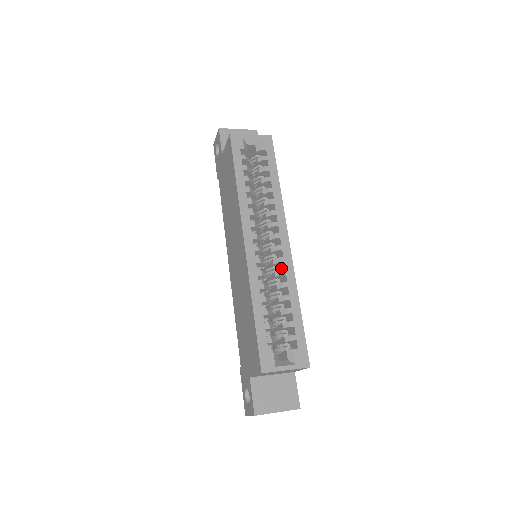
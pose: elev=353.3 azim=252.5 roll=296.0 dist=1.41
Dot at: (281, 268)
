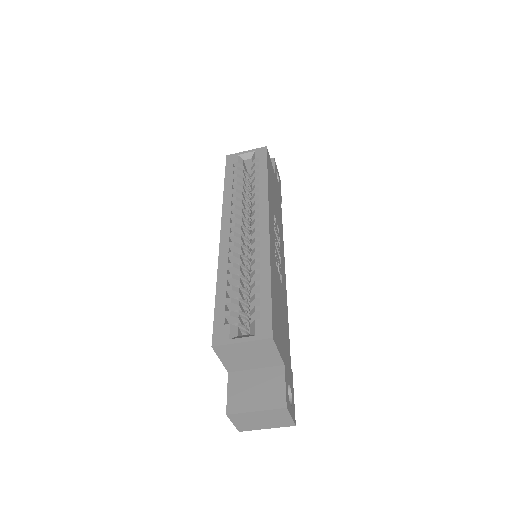
Dot at: occluded
